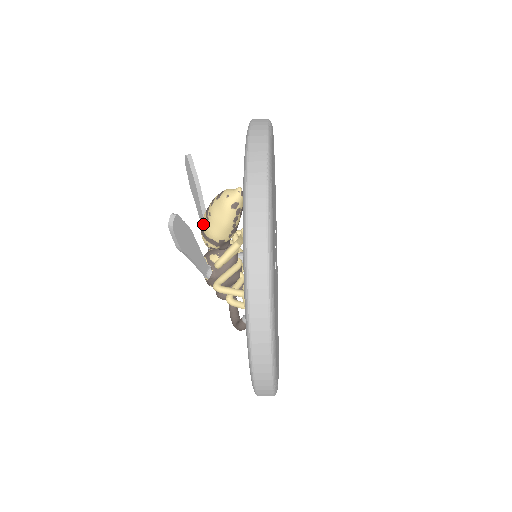
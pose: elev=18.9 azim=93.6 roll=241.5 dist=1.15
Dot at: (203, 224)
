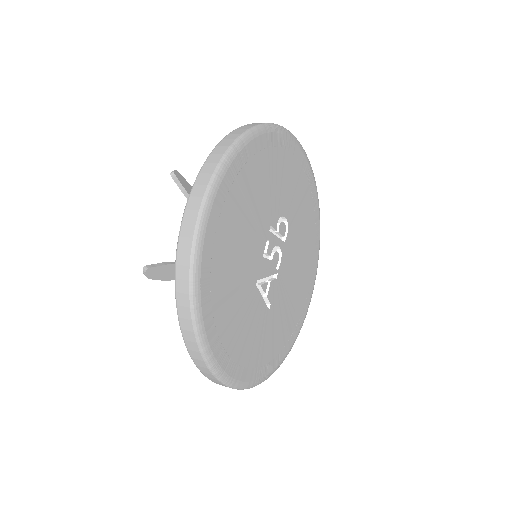
Dot at: occluded
